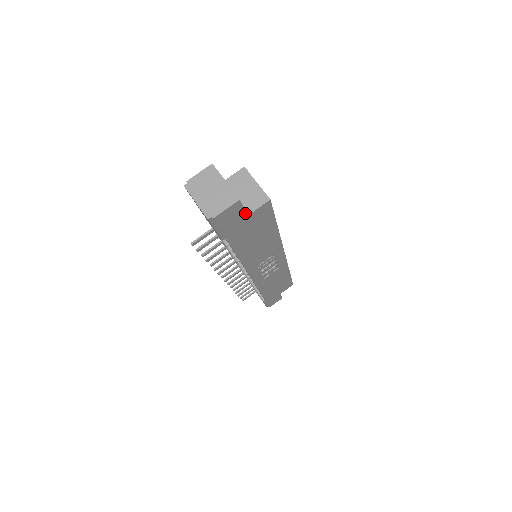
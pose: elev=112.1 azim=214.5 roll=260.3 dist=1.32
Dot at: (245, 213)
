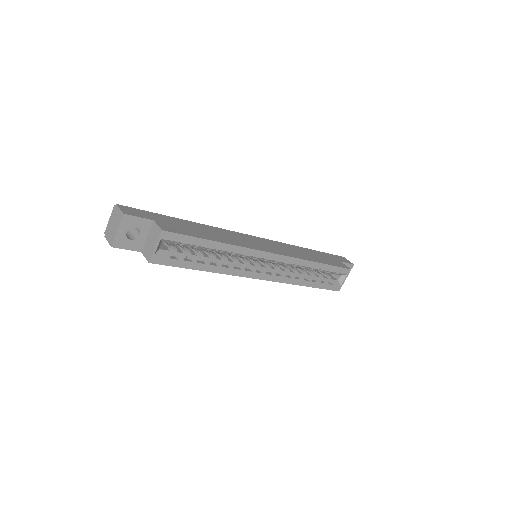
Dot at: occluded
